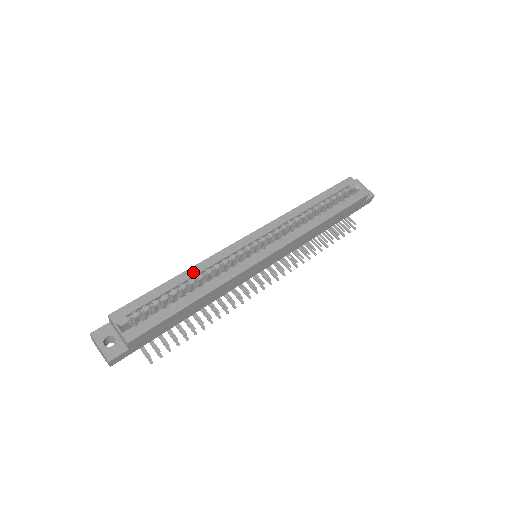
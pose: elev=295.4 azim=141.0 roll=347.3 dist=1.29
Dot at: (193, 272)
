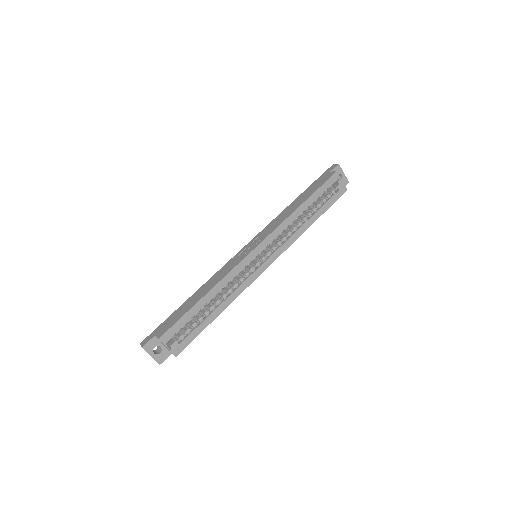
Dot at: (216, 290)
